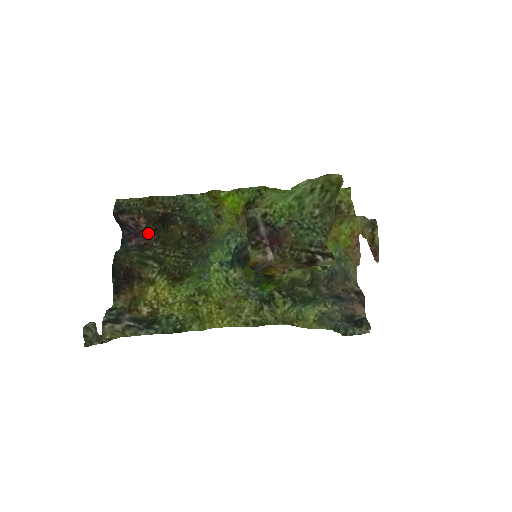
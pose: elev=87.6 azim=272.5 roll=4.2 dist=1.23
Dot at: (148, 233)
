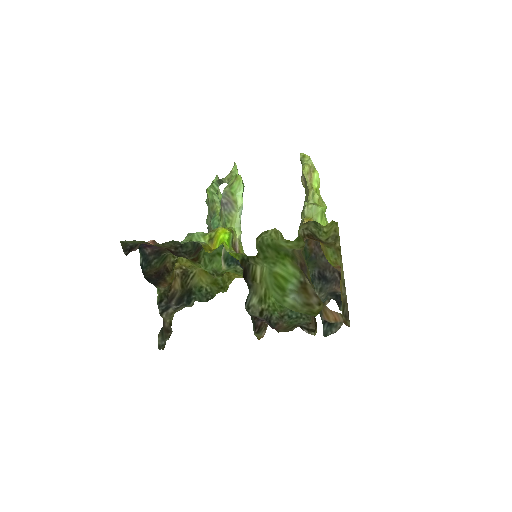
Dot at: occluded
